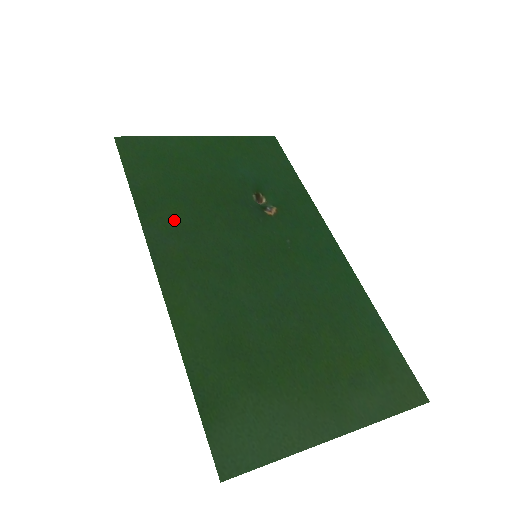
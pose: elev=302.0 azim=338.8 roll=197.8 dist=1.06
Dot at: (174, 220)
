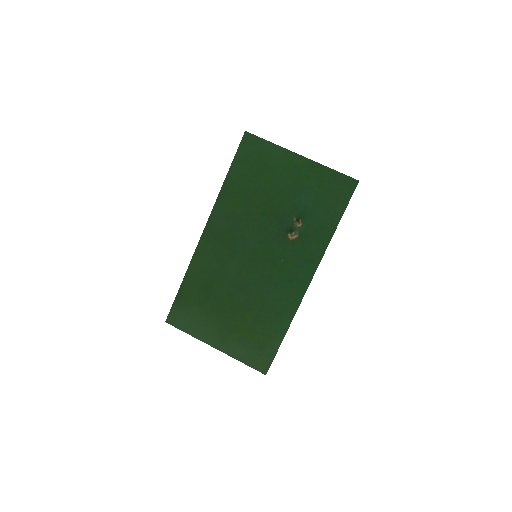
Dot at: (233, 209)
